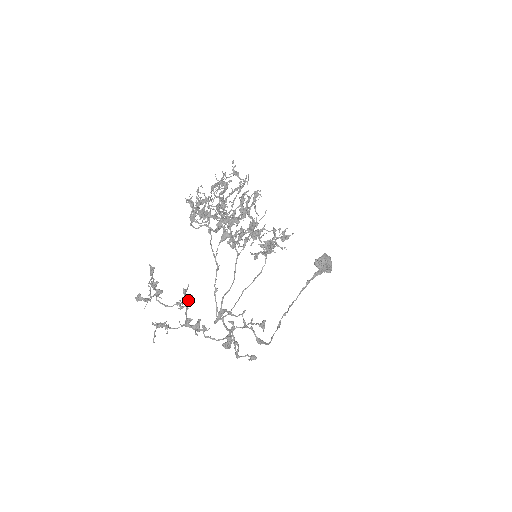
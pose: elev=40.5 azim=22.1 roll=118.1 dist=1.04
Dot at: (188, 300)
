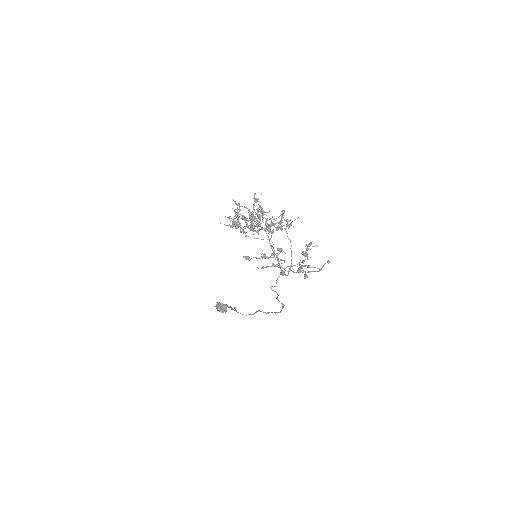
Dot at: (274, 264)
